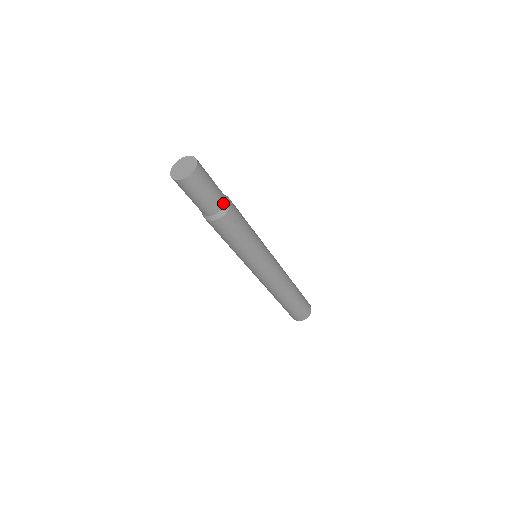
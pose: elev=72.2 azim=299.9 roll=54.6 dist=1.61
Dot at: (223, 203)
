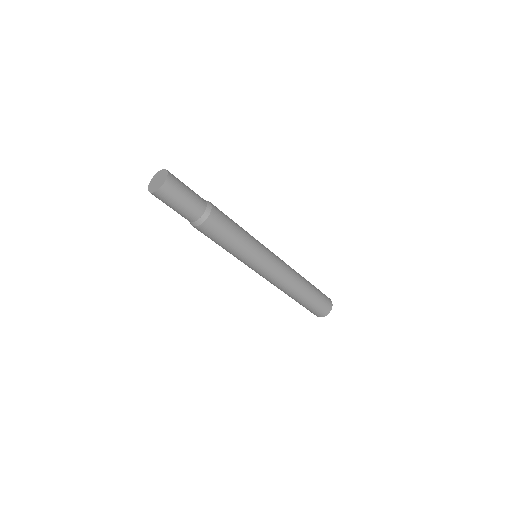
Dot at: (203, 199)
